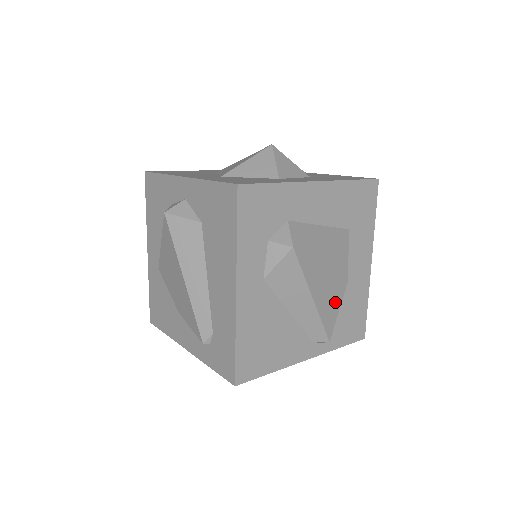
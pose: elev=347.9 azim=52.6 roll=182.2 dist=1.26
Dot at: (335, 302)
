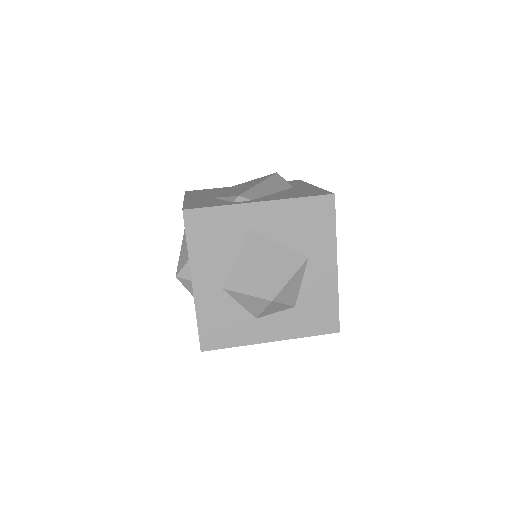
Dot at: occluded
